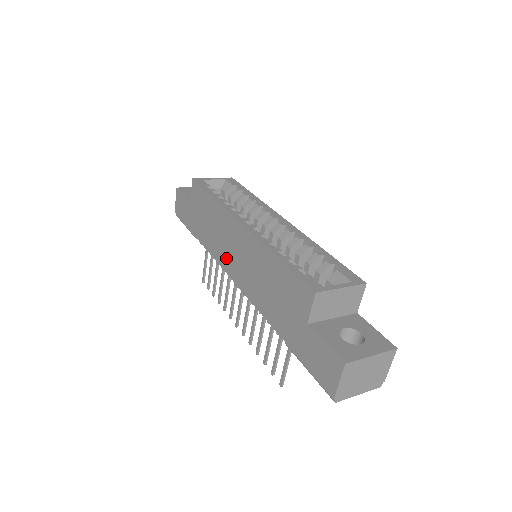
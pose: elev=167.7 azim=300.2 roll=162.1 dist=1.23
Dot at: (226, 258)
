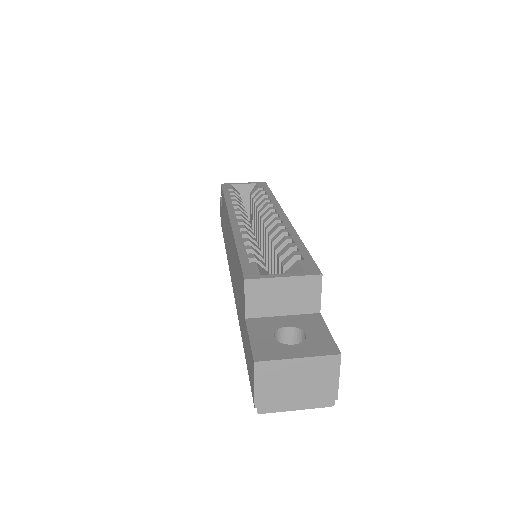
Dot at: (229, 259)
